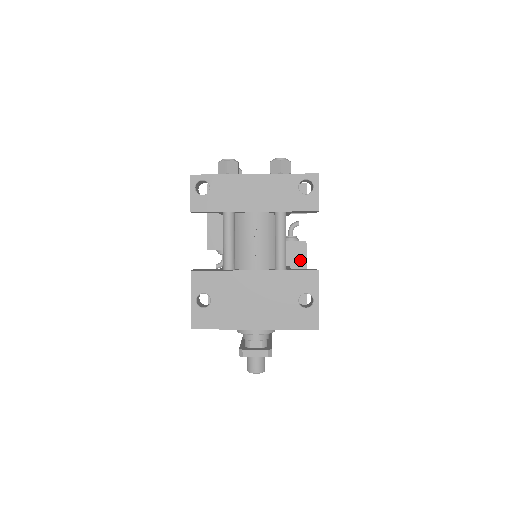
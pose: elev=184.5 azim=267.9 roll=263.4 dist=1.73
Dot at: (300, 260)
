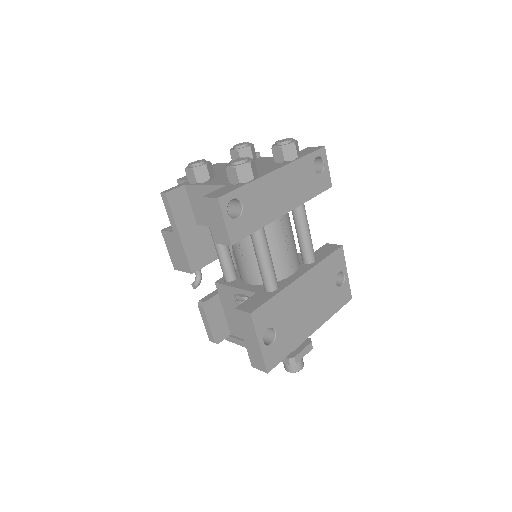
Dot at: occluded
